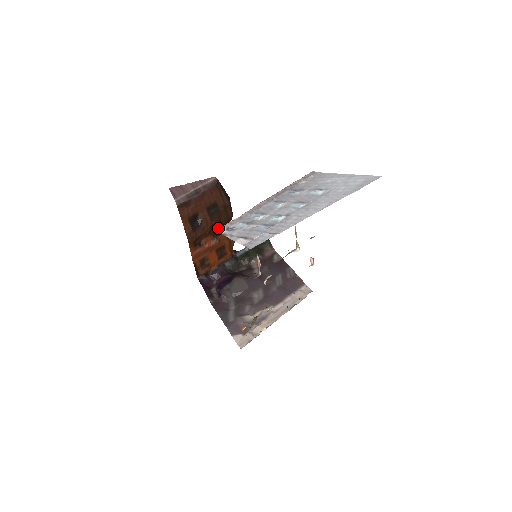
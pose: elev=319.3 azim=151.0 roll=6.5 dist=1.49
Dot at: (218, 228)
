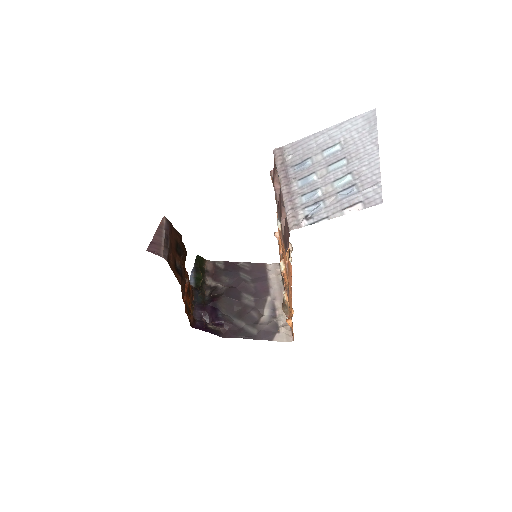
Dot at: occluded
